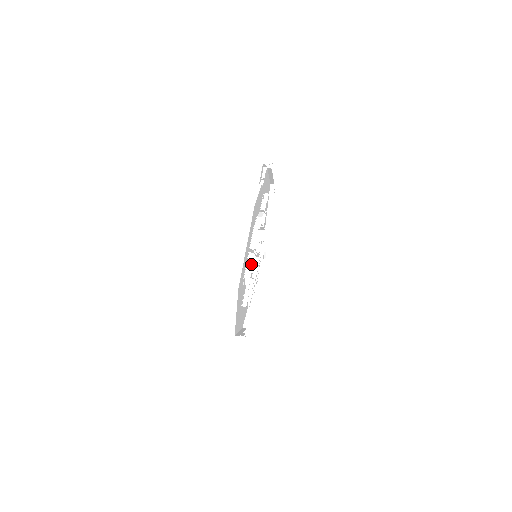
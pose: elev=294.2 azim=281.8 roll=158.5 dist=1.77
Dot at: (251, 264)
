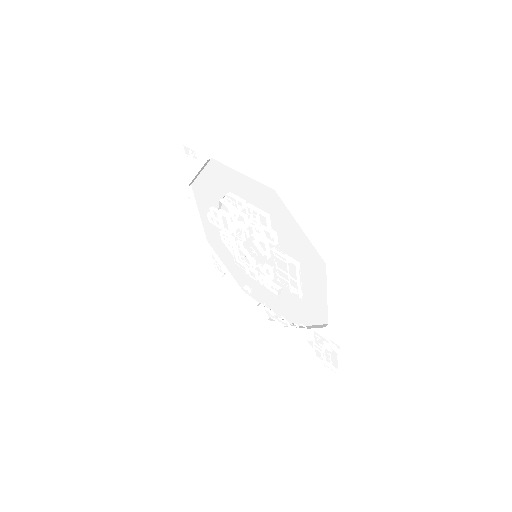
Dot at: (258, 223)
